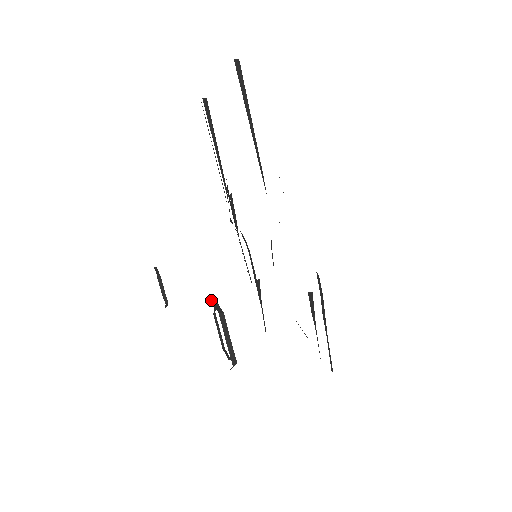
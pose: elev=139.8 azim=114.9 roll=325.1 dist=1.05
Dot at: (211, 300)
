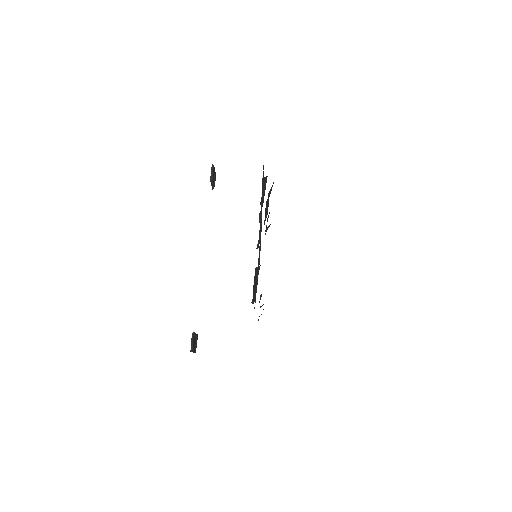
Dot at: (191, 344)
